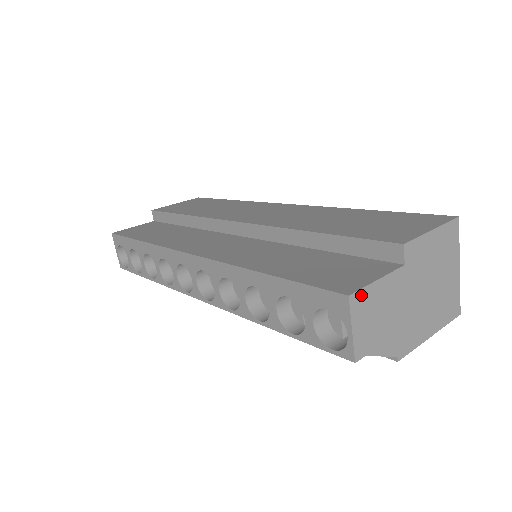
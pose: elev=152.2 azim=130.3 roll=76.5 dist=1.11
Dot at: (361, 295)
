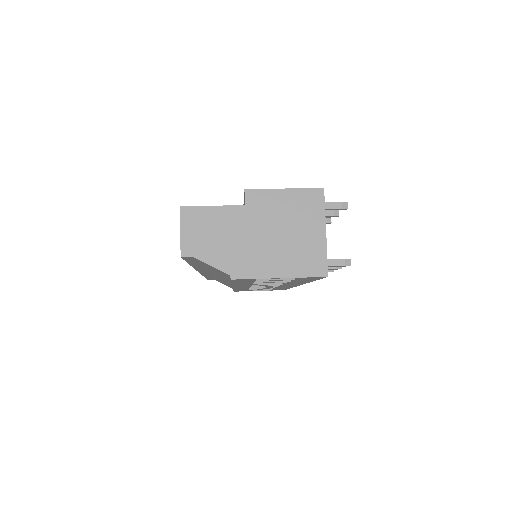
Dot at: (193, 211)
